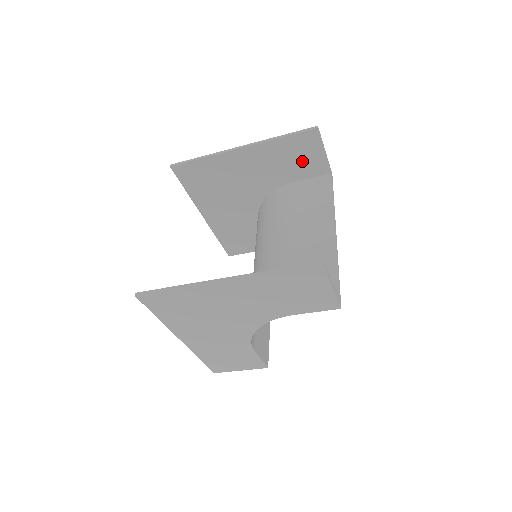
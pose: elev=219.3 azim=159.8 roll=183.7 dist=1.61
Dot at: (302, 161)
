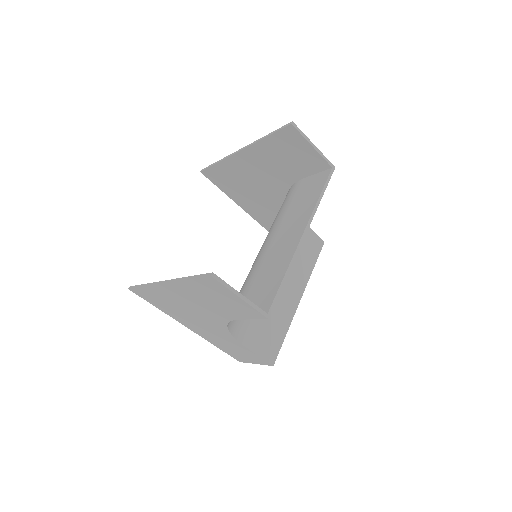
Dot at: (297, 158)
